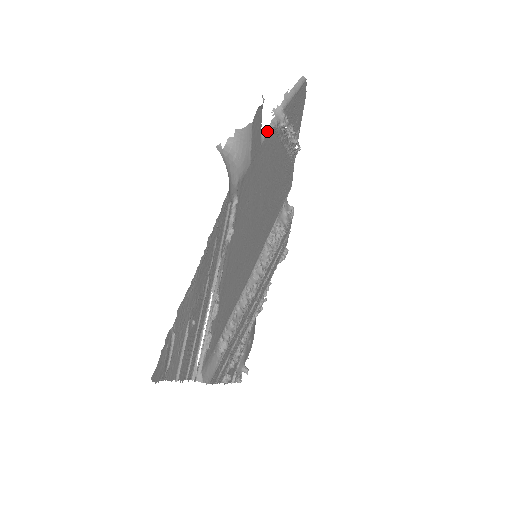
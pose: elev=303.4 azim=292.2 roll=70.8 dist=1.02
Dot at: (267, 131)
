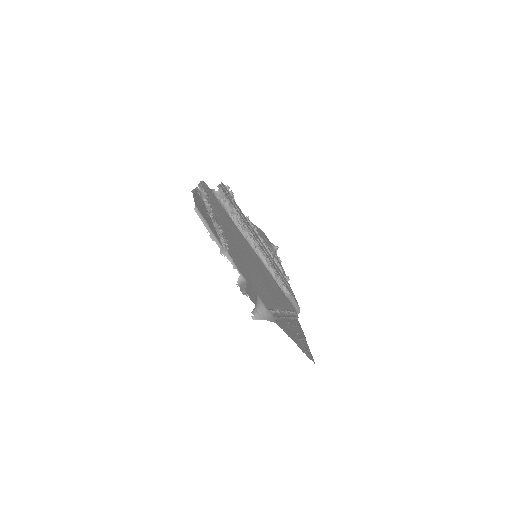
Dot at: (239, 272)
